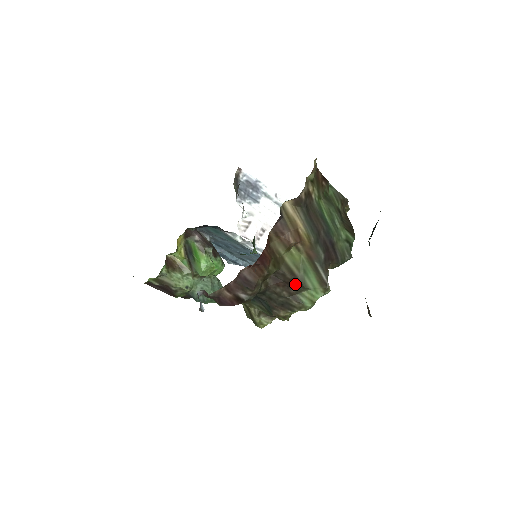
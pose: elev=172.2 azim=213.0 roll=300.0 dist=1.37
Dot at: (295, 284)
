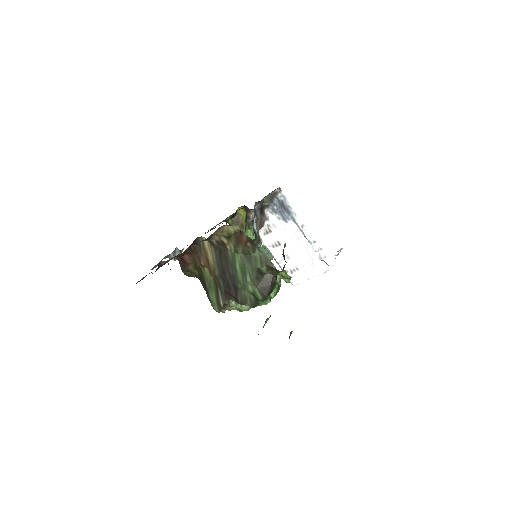
Dot at: occluded
